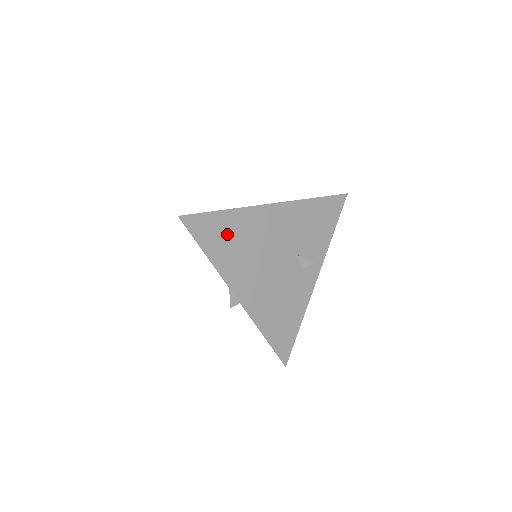
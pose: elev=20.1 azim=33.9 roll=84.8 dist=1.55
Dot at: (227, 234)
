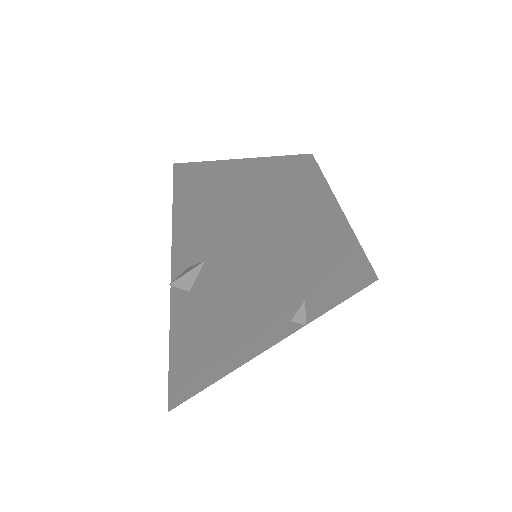
Dot at: (306, 227)
